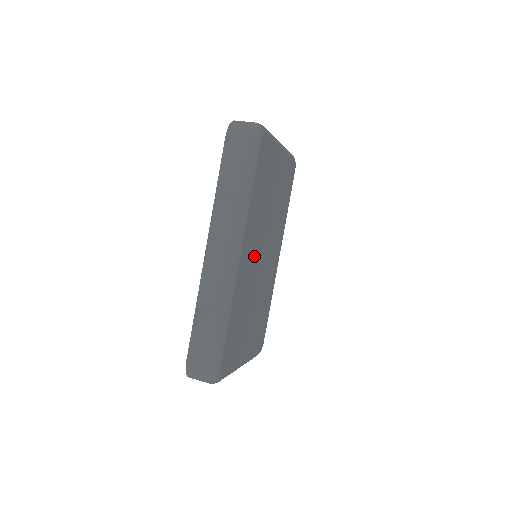
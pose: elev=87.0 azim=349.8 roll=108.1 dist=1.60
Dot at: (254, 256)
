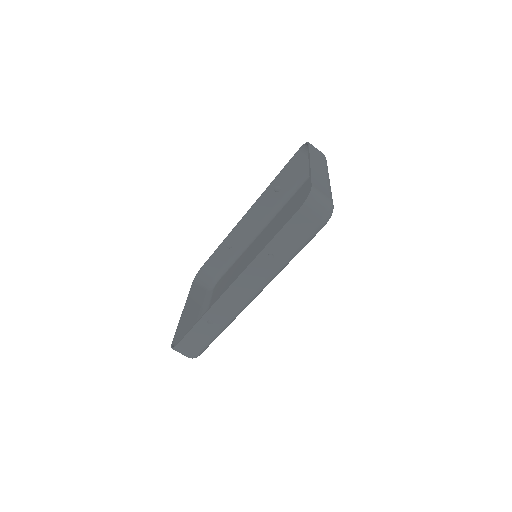
Dot at: occluded
